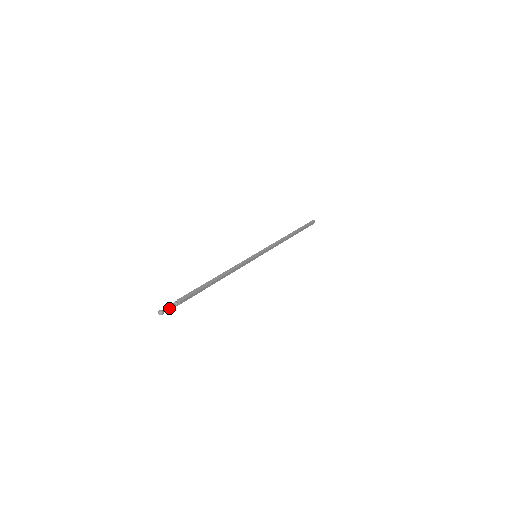
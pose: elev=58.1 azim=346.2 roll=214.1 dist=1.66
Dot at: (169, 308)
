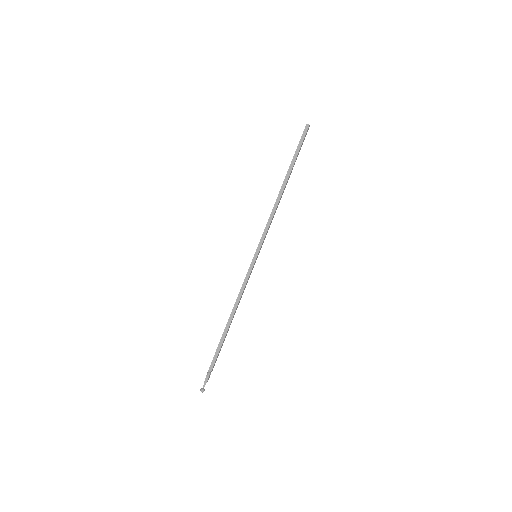
Dot at: (206, 382)
